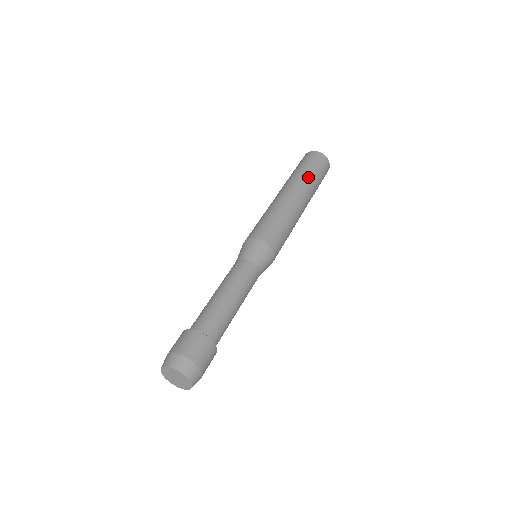
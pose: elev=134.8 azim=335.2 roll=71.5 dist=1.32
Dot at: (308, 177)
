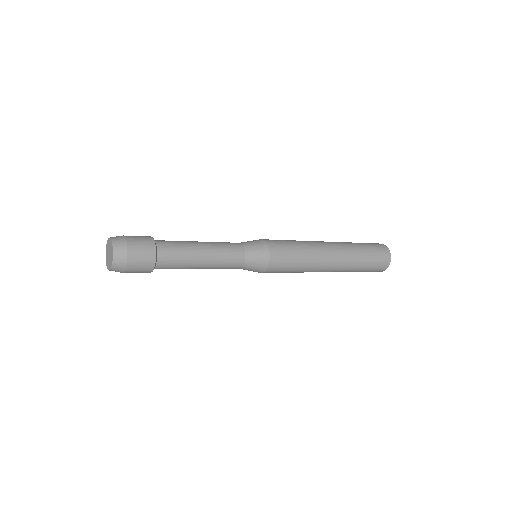
Dot at: (356, 247)
